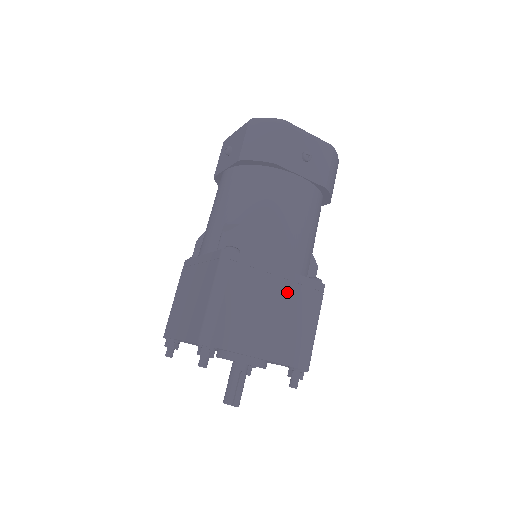
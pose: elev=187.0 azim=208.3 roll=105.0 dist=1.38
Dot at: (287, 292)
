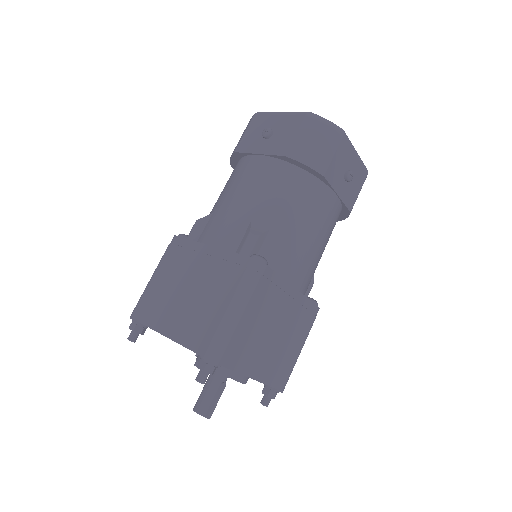
Dot at: (292, 313)
